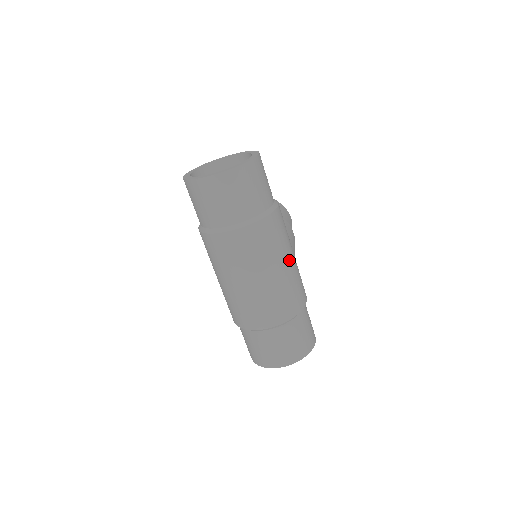
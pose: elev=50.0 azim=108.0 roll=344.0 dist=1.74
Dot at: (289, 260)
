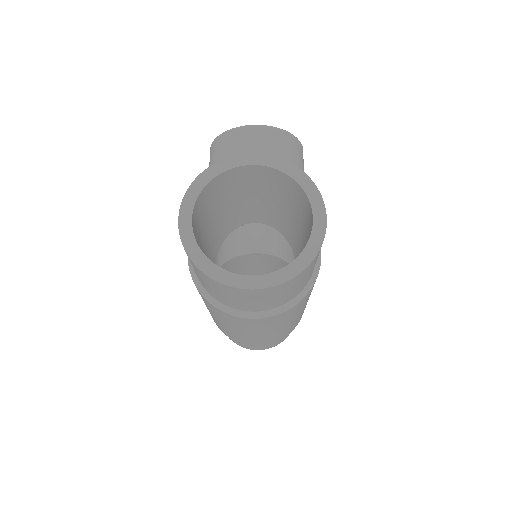
Dot at: occluded
